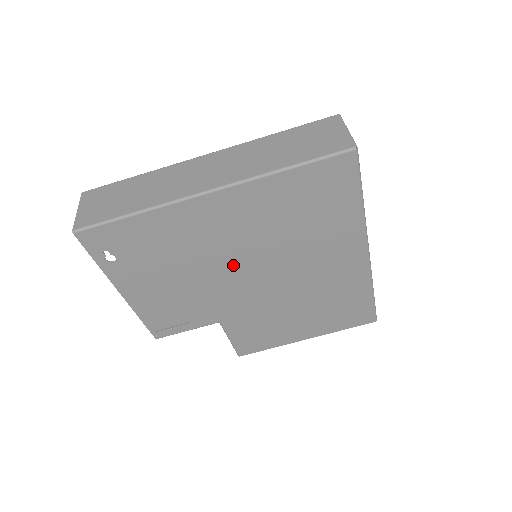
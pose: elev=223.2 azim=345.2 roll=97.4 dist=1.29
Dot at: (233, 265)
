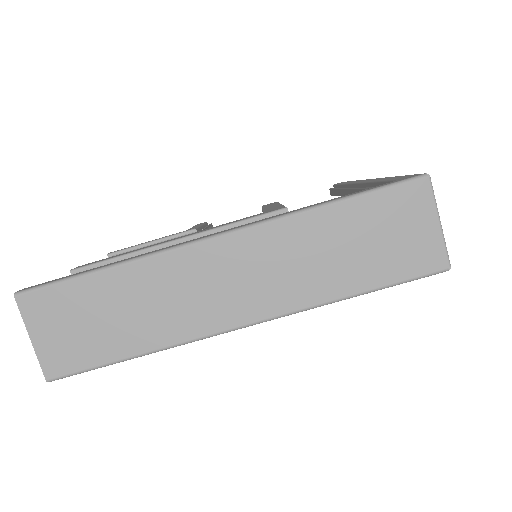
Dot at: occluded
